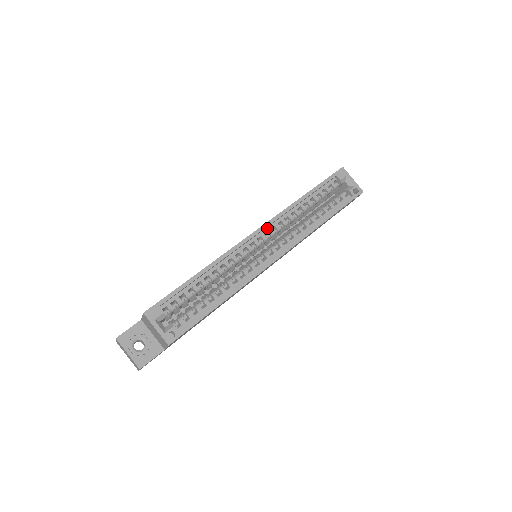
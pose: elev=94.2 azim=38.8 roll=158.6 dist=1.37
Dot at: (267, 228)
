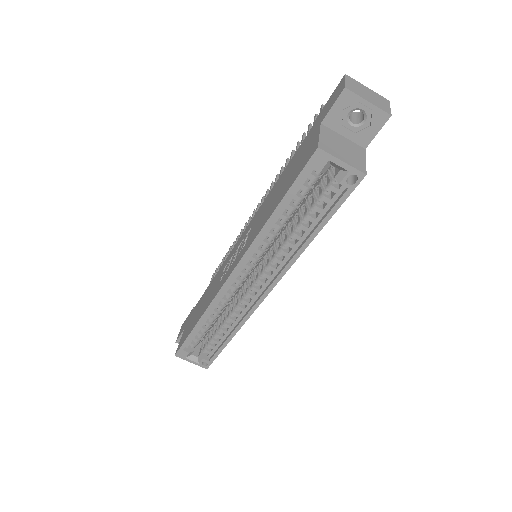
Dot at: (242, 265)
